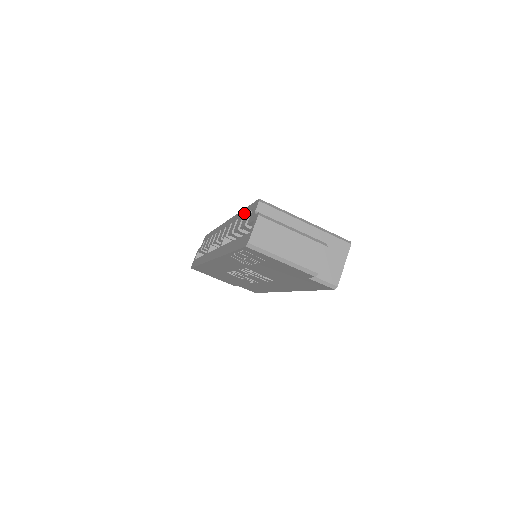
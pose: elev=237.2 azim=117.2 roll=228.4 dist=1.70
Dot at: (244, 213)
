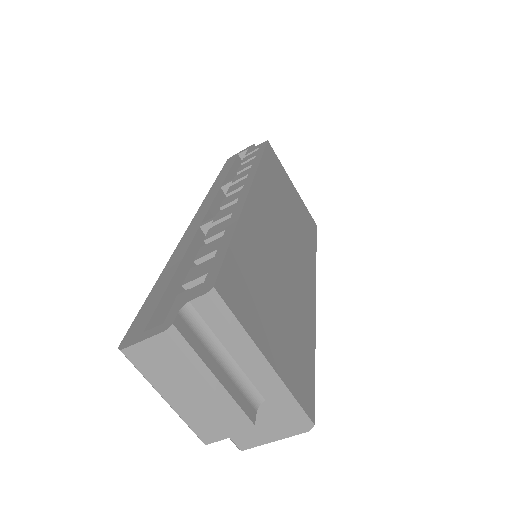
Dot at: (217, 251)
